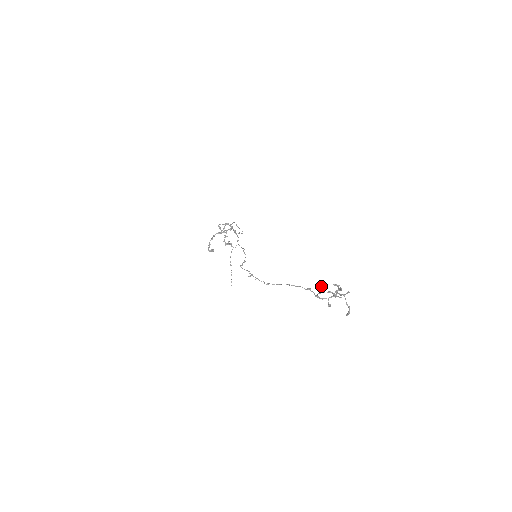
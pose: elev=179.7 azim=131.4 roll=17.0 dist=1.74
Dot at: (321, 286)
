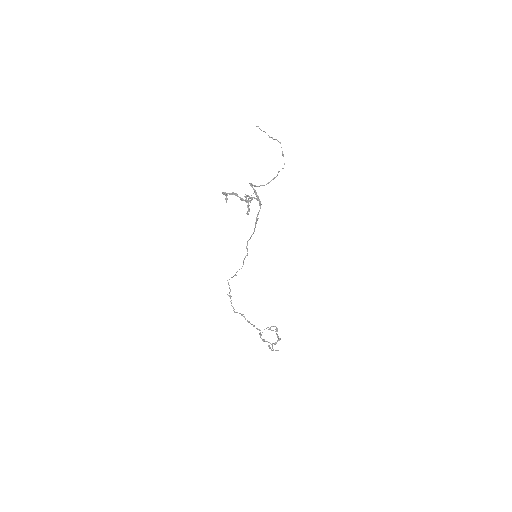
Dot at: occluded
